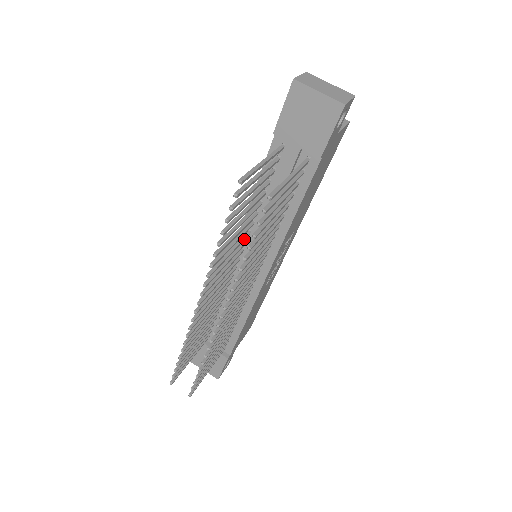
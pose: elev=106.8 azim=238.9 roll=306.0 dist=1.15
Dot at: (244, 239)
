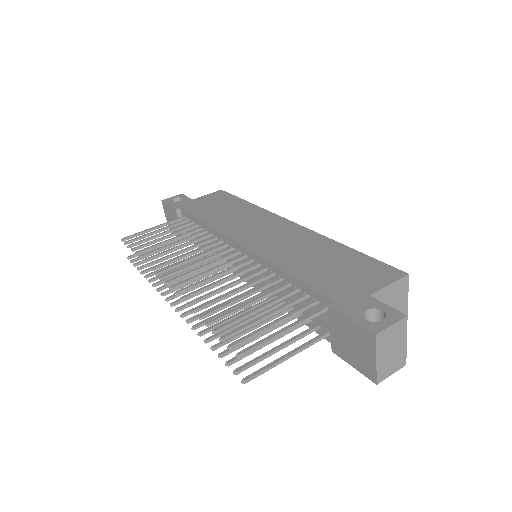
Dot at: (248, 271)
